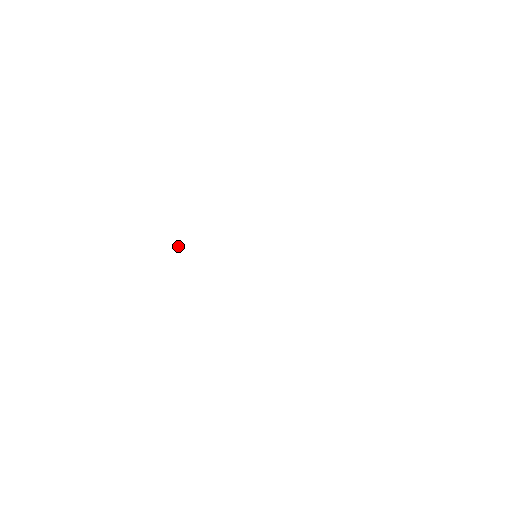
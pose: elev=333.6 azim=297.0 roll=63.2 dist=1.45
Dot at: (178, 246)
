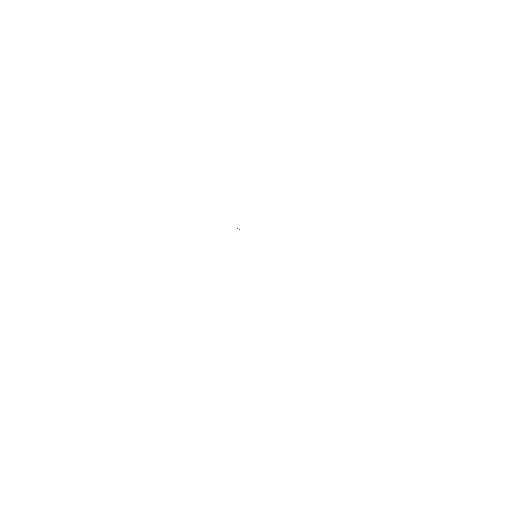
Dot at: occluded
